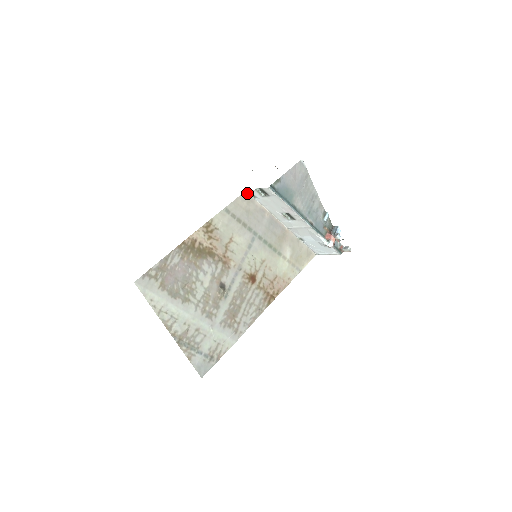
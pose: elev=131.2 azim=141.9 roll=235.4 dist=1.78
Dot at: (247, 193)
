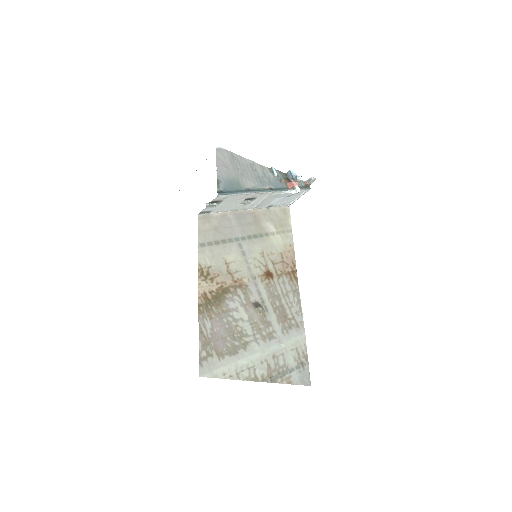
Dot at: (201, 215)
